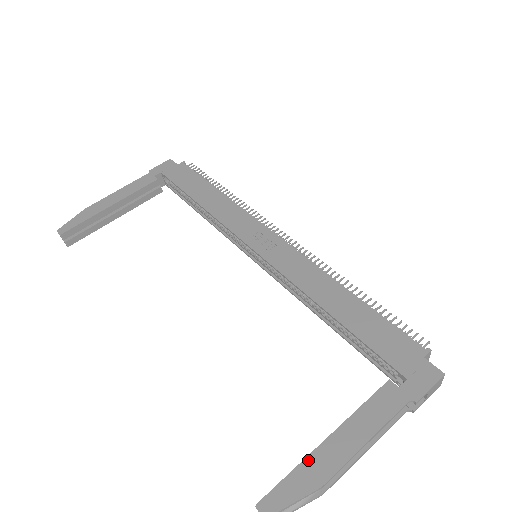
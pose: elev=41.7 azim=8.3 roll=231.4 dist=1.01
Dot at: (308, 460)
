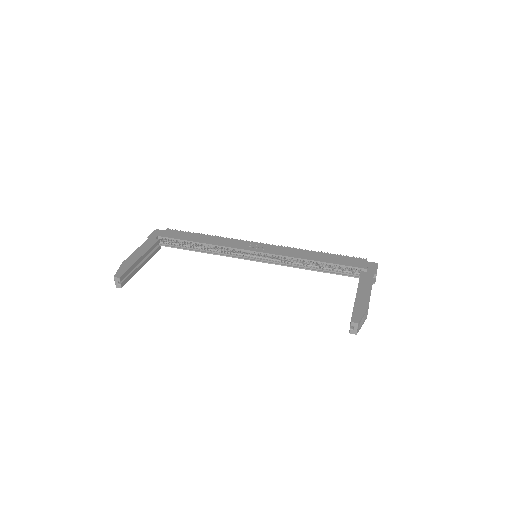
Dot at: (356, 302)
